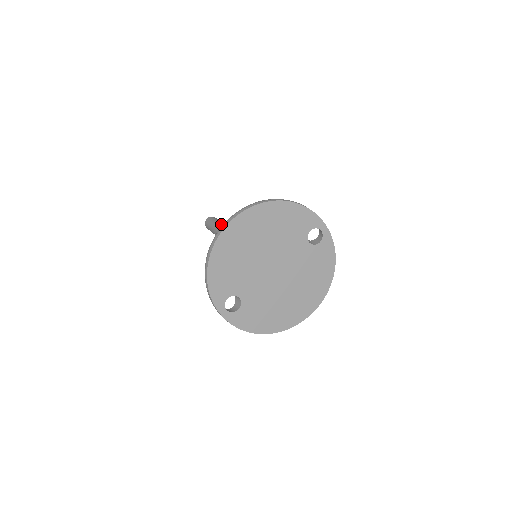
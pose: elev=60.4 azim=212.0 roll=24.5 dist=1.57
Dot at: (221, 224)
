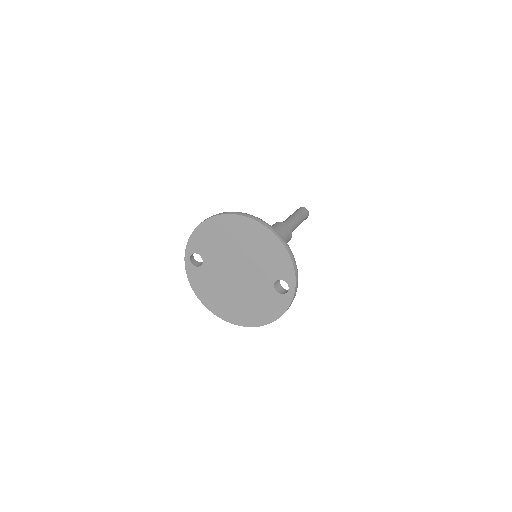
Dot at: (294, 219)
